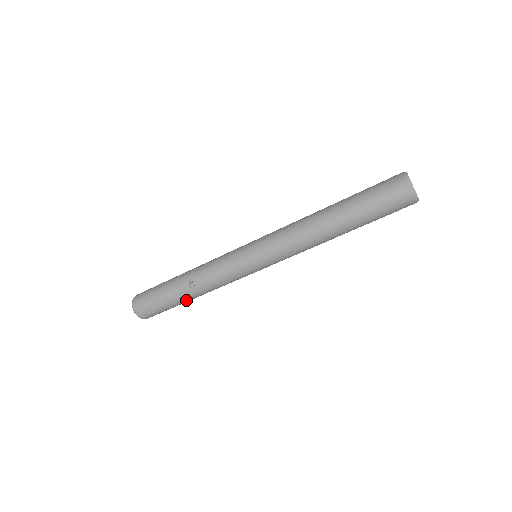
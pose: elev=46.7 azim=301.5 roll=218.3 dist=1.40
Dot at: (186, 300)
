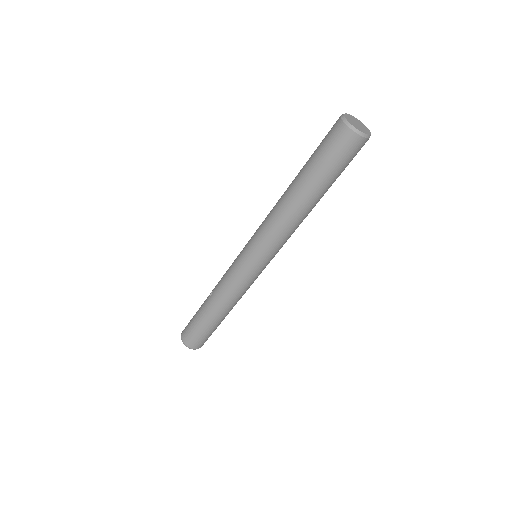
Dot at: (210, 317)
